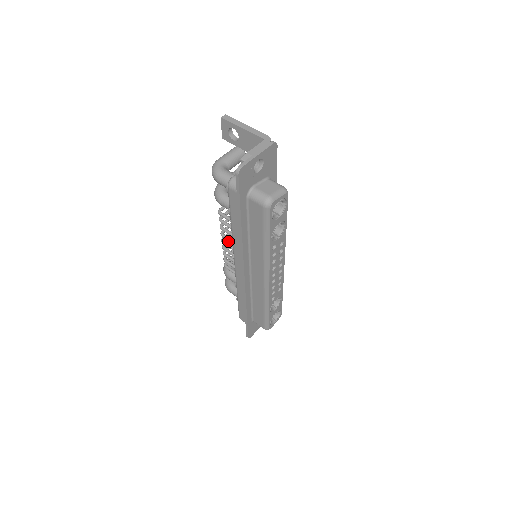
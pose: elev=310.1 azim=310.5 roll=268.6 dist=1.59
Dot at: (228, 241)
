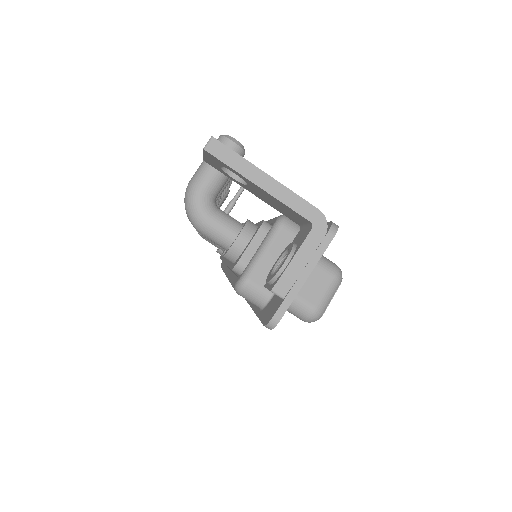
Dot at: occluded
